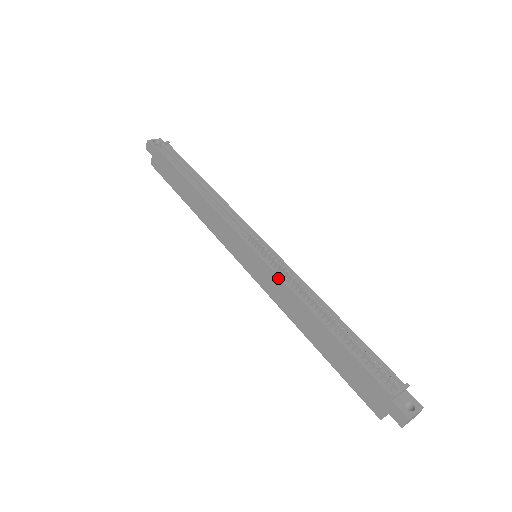
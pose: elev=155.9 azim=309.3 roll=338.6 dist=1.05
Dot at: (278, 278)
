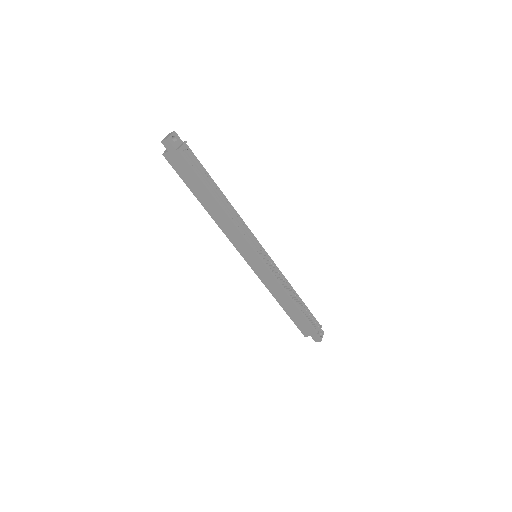
Dot at: (274, 278)
